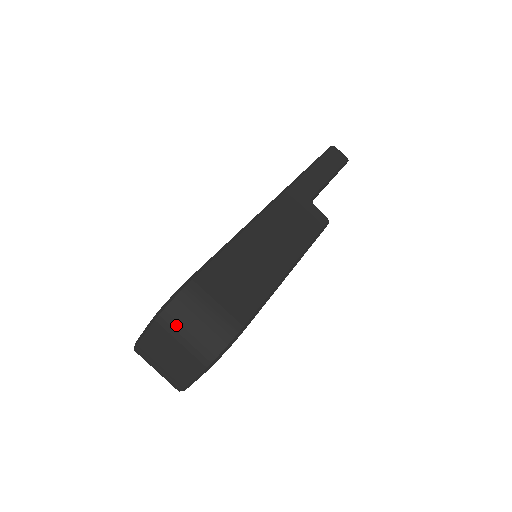
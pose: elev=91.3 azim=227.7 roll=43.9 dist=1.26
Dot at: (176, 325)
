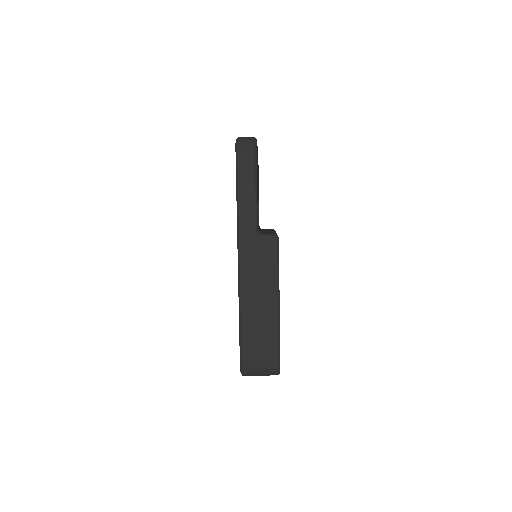
Dot at: (252, 375)
